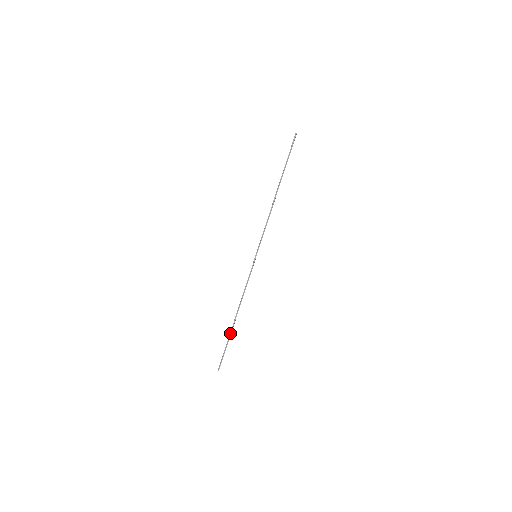
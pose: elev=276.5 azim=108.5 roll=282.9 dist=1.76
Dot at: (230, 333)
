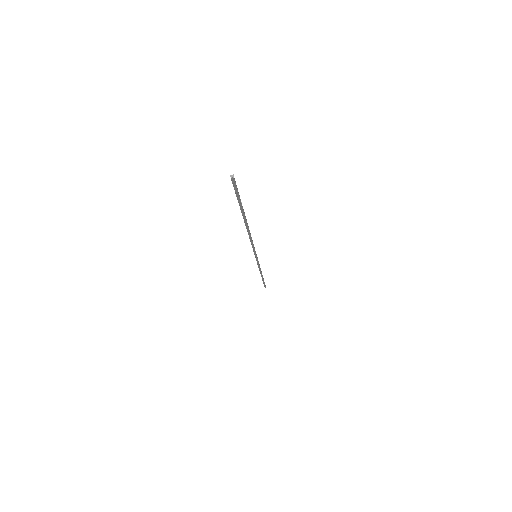
Dot at: (262, 280)
